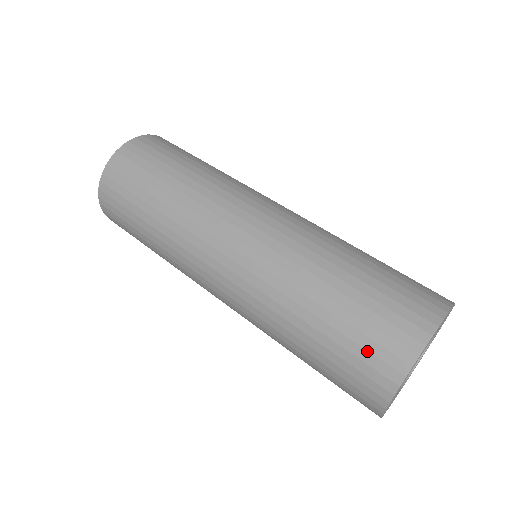
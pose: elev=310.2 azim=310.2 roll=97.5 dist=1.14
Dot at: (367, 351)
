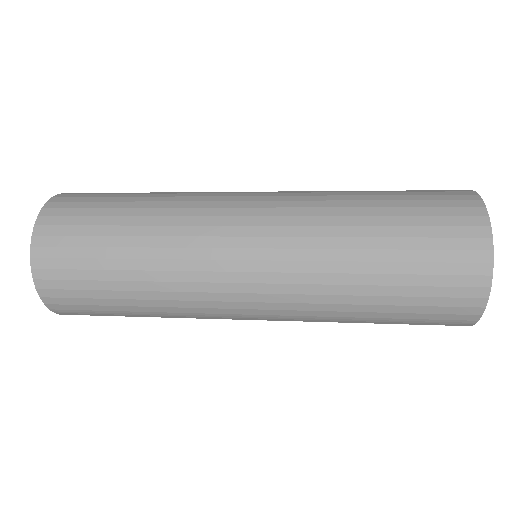
Dot at: (435, 195)
